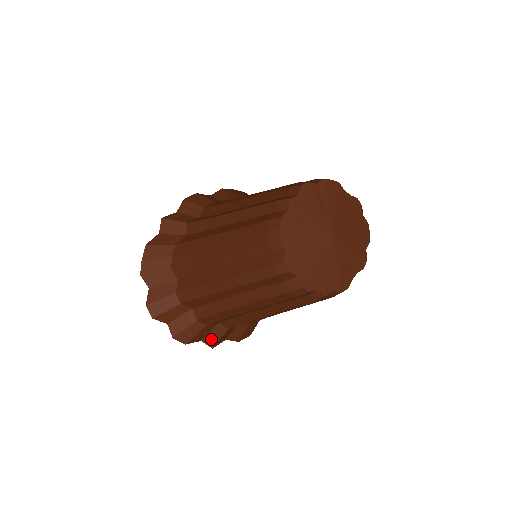
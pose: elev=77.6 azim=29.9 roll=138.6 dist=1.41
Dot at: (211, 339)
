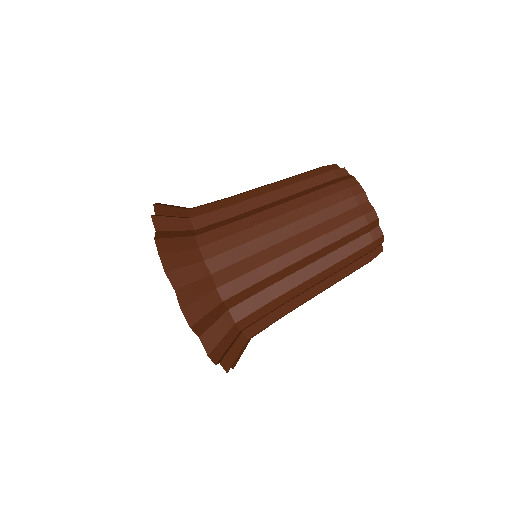
Dot at: (229, 358)
